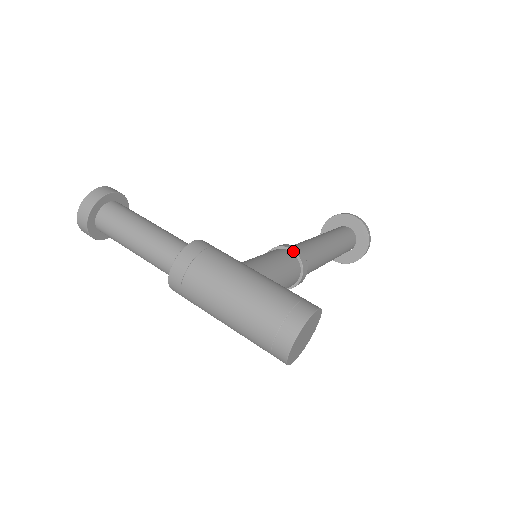
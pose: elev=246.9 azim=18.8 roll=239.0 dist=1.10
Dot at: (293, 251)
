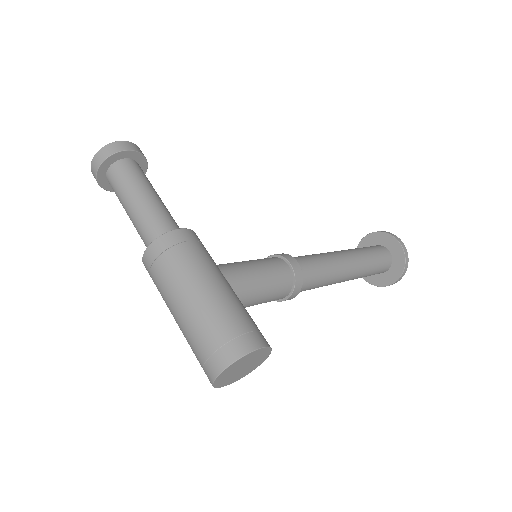
Dot at: (291, 266)
